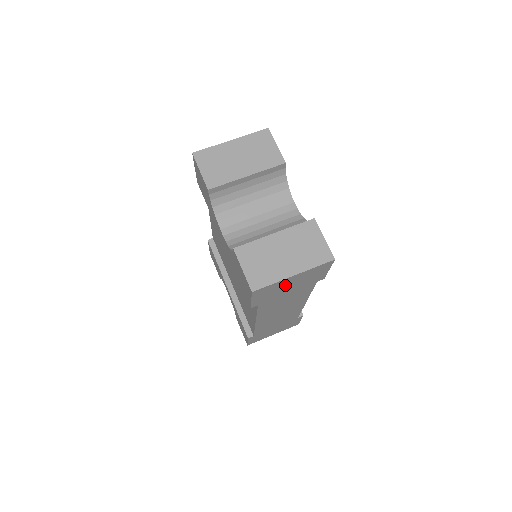
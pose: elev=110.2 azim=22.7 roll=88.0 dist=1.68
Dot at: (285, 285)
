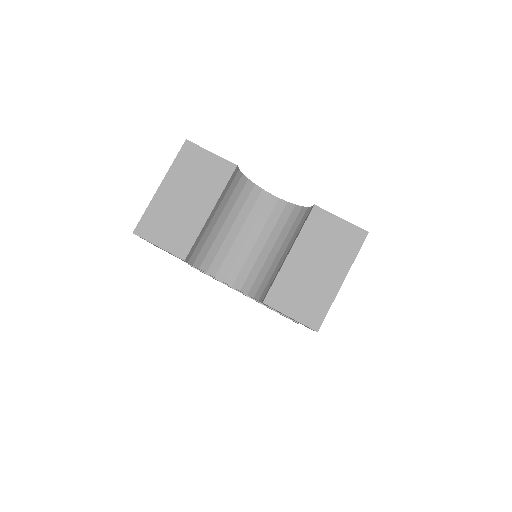
Dot at: occluded
